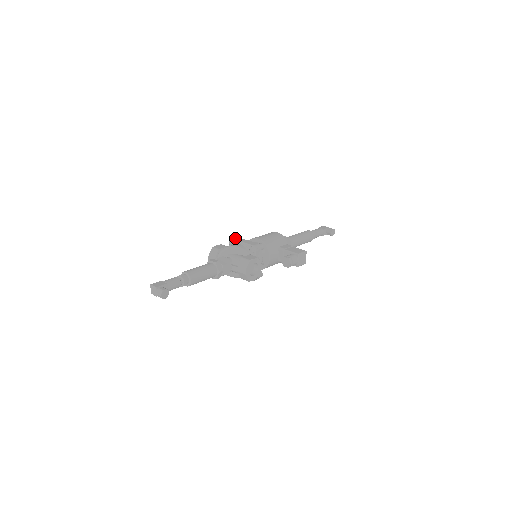
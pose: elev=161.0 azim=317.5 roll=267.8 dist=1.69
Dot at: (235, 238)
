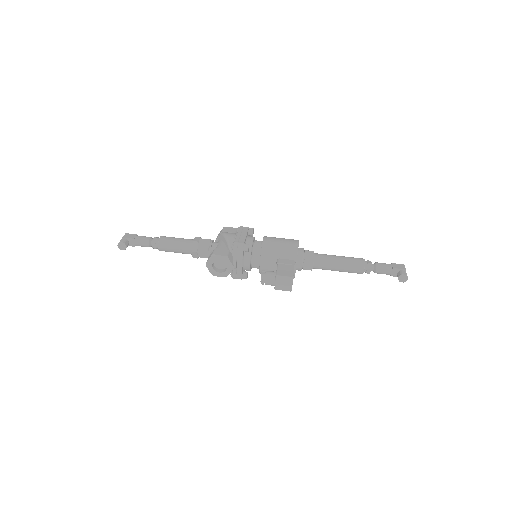
Dot at: (242, 227)
